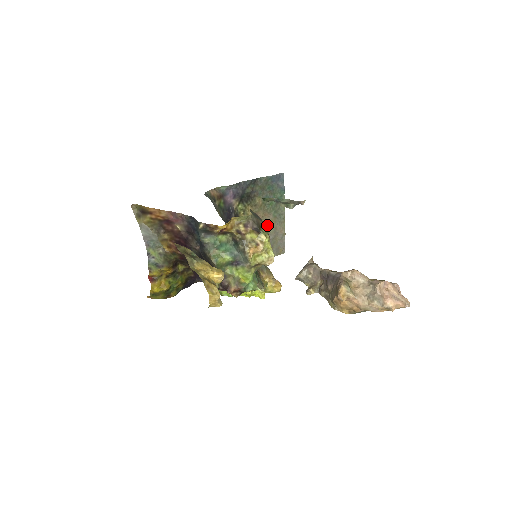
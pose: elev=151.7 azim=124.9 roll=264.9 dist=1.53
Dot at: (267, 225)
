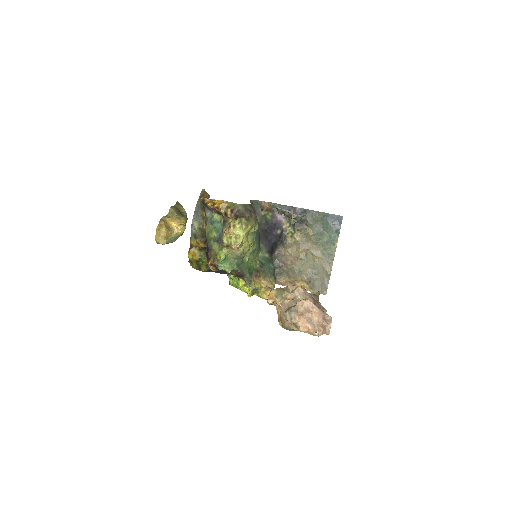
Dot at: (313, 258)
